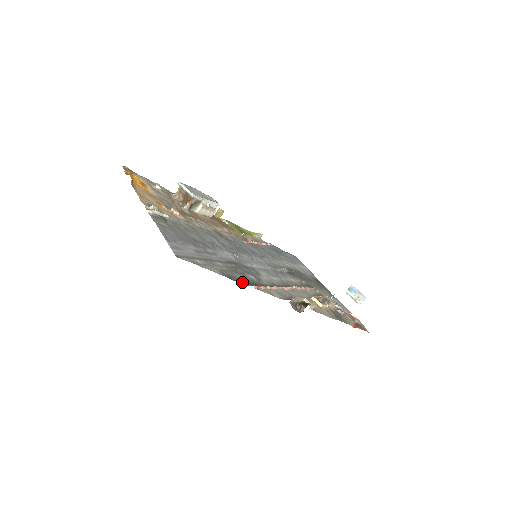
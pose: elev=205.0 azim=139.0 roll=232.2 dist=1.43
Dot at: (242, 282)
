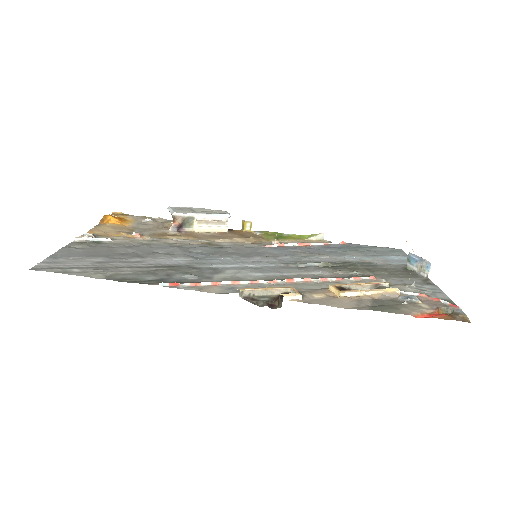
Dot at: (142, 282)
